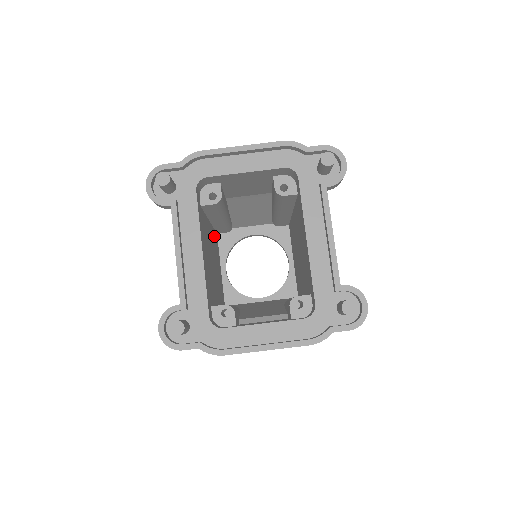
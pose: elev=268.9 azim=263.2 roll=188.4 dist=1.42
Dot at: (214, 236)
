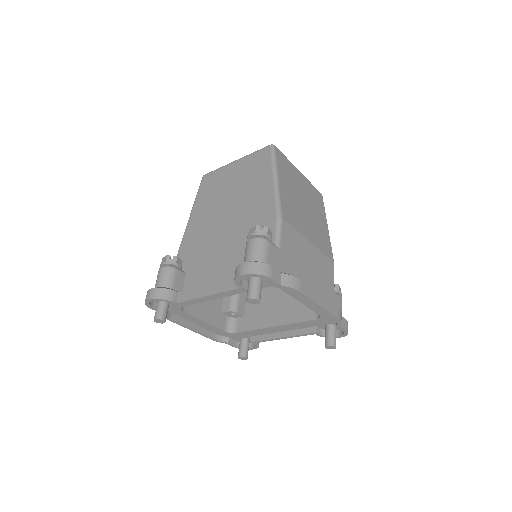
Dot at: occluded
